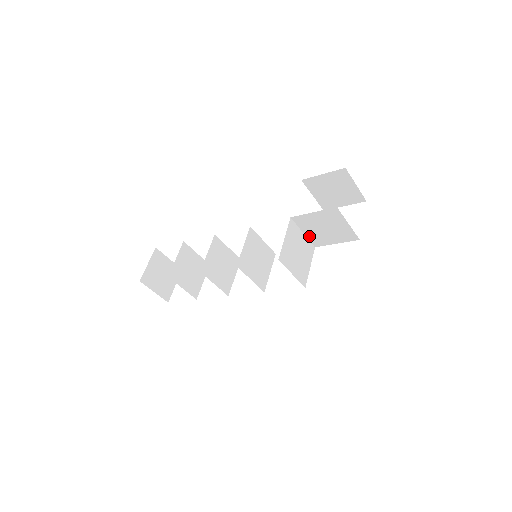
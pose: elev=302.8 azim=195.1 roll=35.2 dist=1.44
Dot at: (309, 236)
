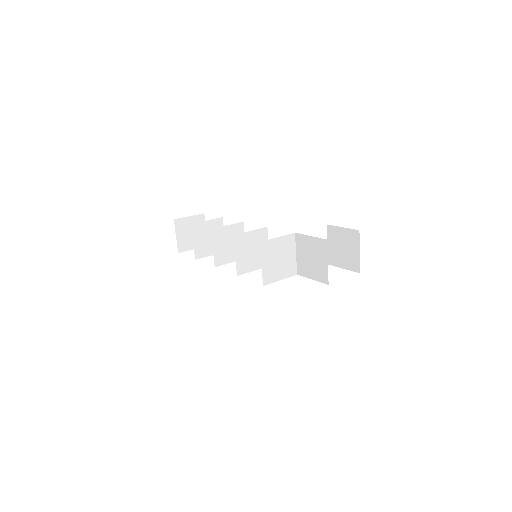
Dot at: (298, 260)
